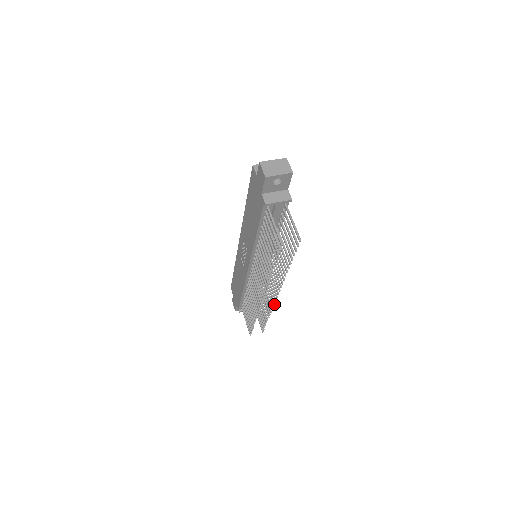
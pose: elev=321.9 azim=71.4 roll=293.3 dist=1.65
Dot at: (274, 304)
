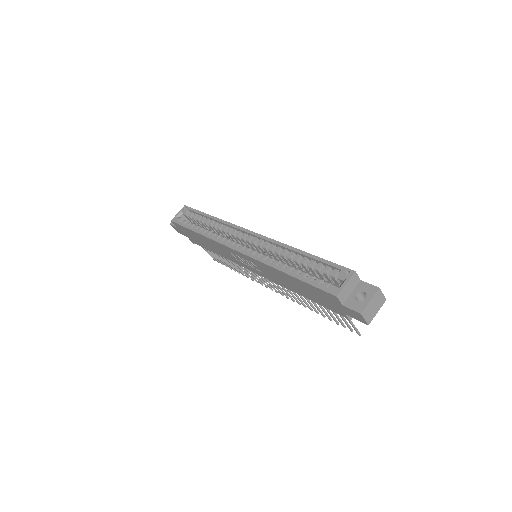
Dot at: occluded
